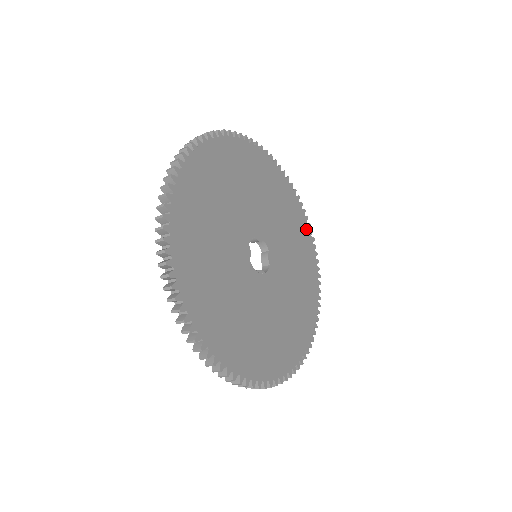
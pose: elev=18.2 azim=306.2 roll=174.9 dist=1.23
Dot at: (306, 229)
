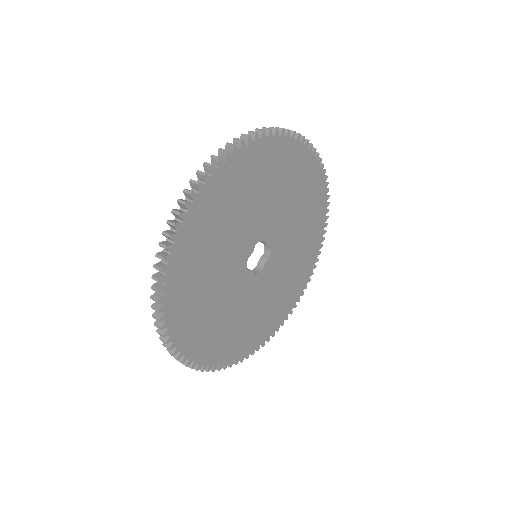
Dot at: (287, 146)
